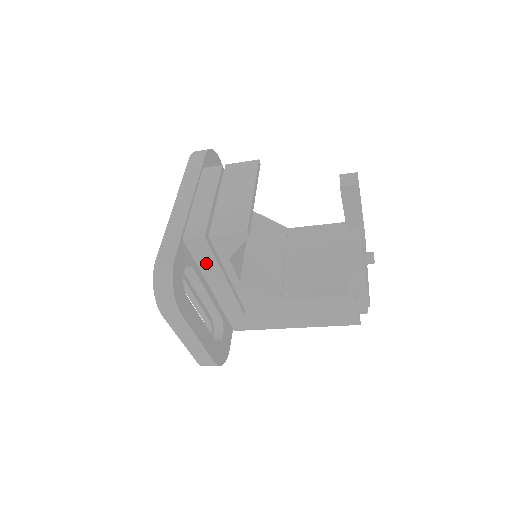
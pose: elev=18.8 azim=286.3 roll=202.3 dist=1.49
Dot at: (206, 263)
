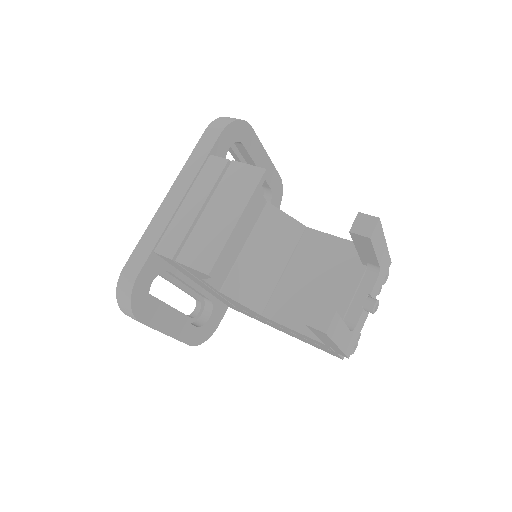
Dot at: (183, 271)
